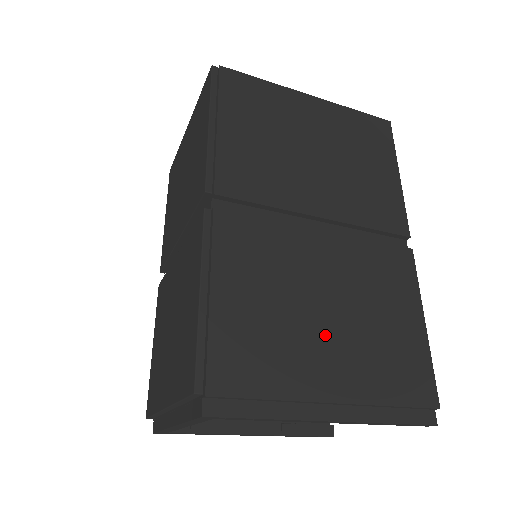
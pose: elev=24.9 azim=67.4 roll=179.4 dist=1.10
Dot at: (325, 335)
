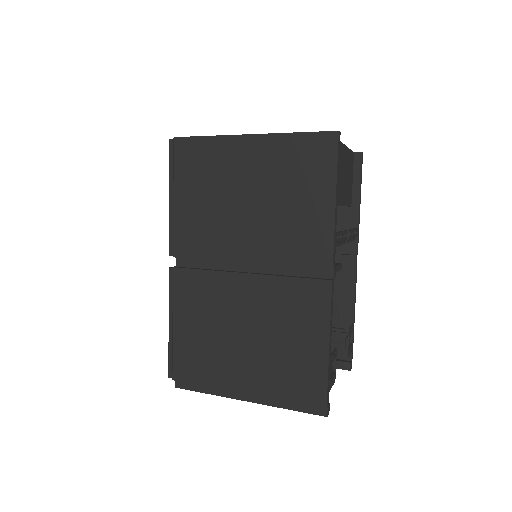
Dot at: (242, 352)
